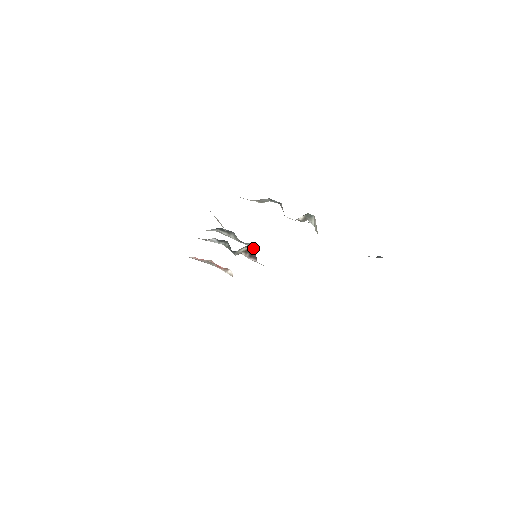
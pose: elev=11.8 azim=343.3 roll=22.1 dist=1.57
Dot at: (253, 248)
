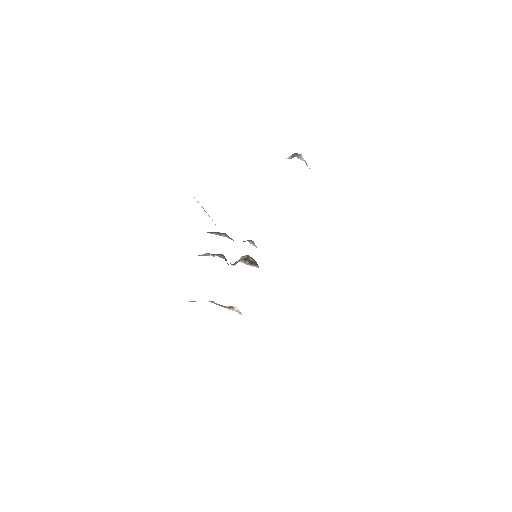
Dot at: (250, 242)
